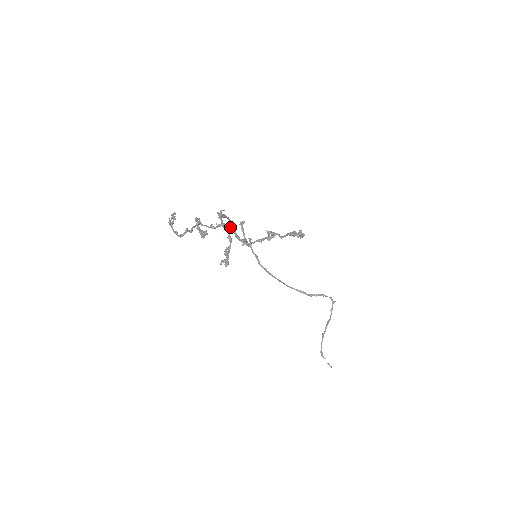
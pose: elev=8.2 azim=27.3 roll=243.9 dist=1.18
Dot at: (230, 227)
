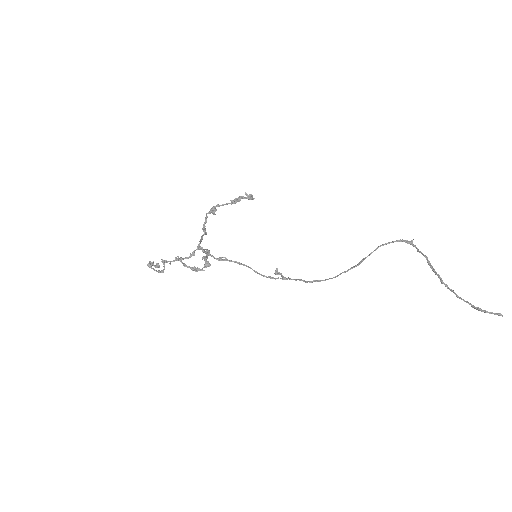
Dot at: occluded
